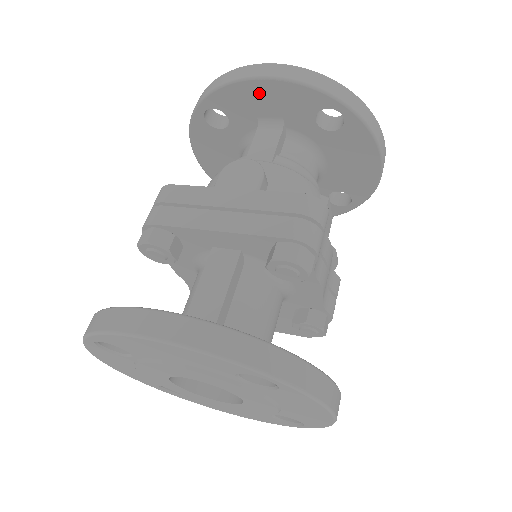
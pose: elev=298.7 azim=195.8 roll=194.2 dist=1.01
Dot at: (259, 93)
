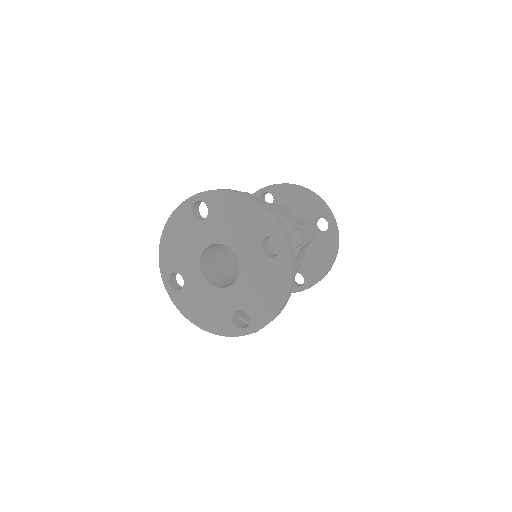
Dot at: (298, 196)
